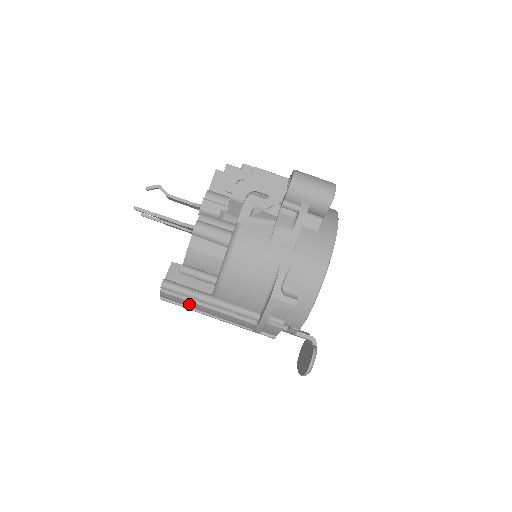
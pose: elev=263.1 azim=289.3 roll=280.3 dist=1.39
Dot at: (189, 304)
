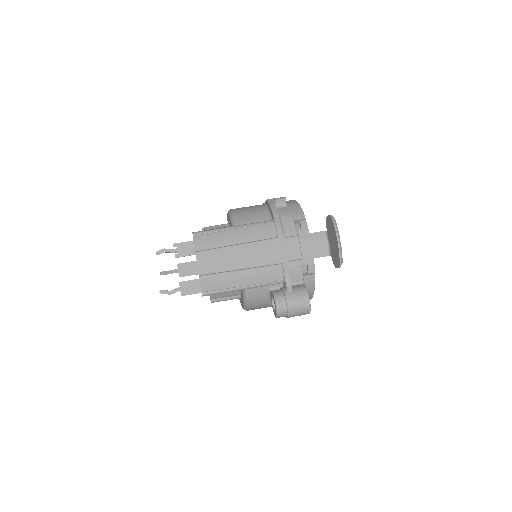
Dot at: (219, 238)
